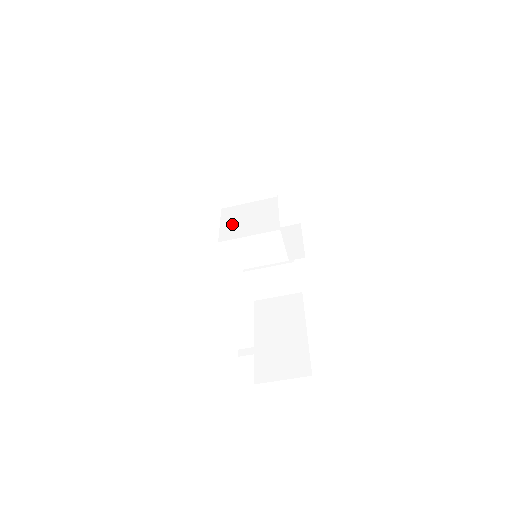
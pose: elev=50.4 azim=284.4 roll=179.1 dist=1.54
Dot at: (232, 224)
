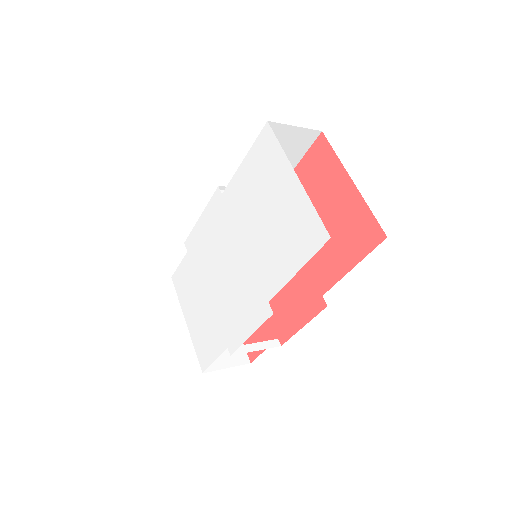
Dot at: occluded
